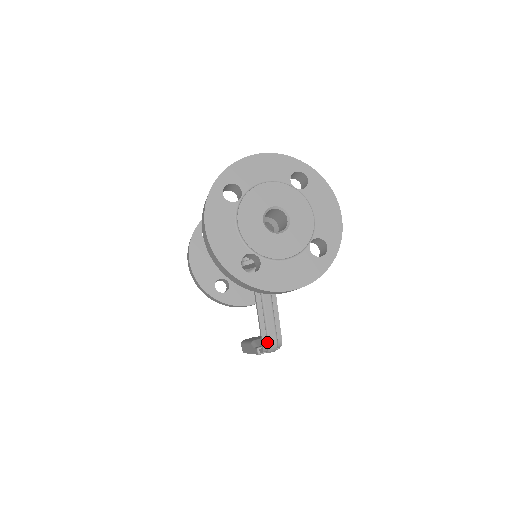
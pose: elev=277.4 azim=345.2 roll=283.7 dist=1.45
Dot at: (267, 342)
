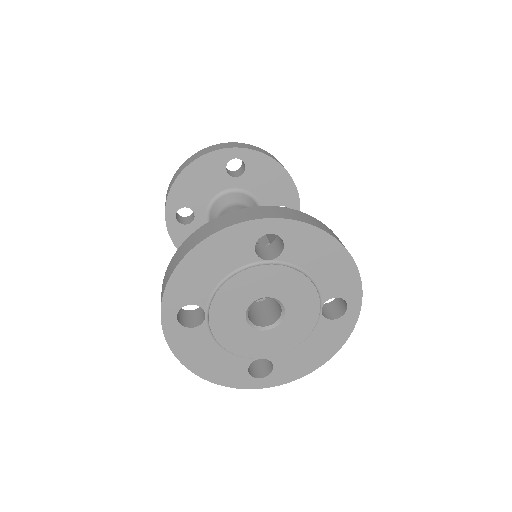
Dot at: occluded
